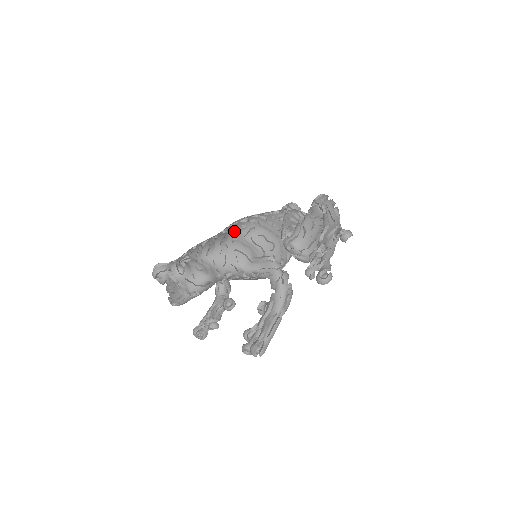
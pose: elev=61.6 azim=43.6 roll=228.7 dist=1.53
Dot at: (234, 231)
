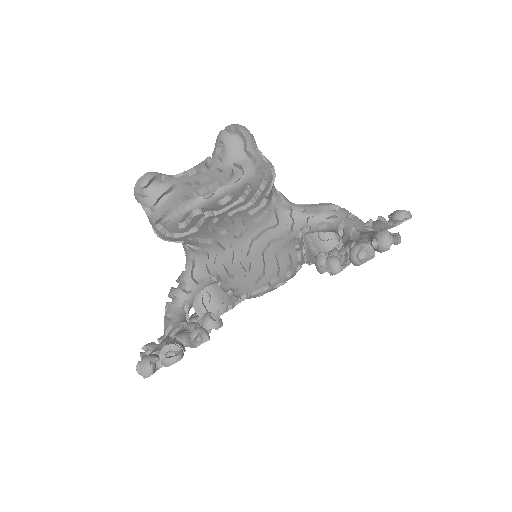
Dot at: occluded
